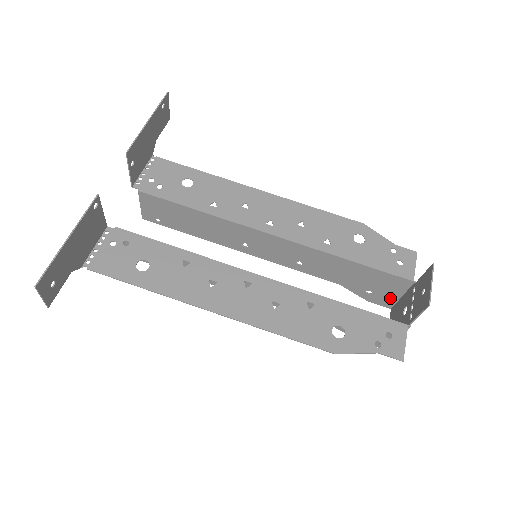
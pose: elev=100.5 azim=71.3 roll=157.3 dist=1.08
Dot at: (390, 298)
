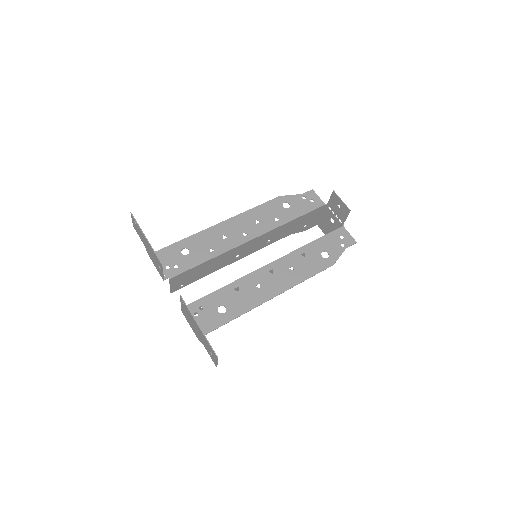
Dot at: (316, 220)
